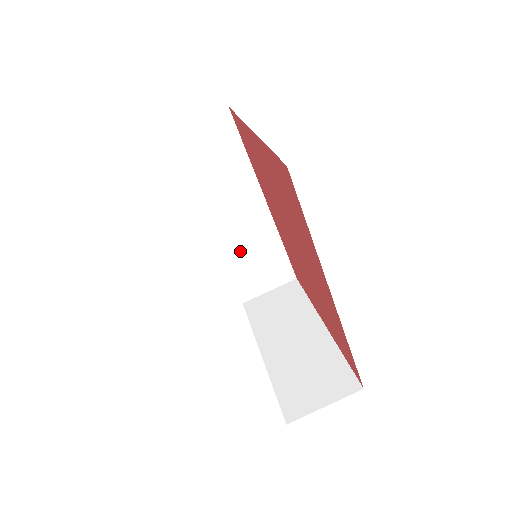
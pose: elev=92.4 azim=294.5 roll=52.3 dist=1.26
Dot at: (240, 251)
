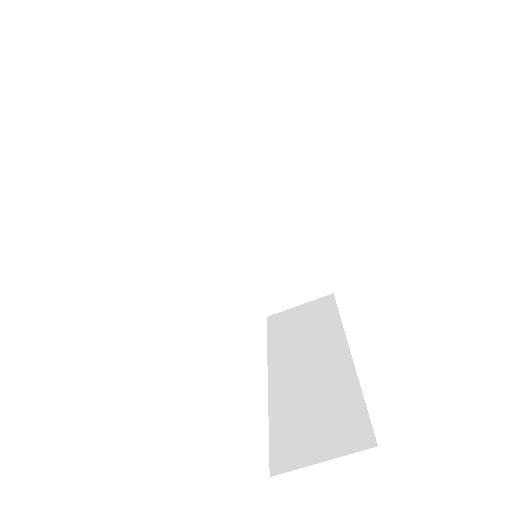
Dot at: (262, 254)
